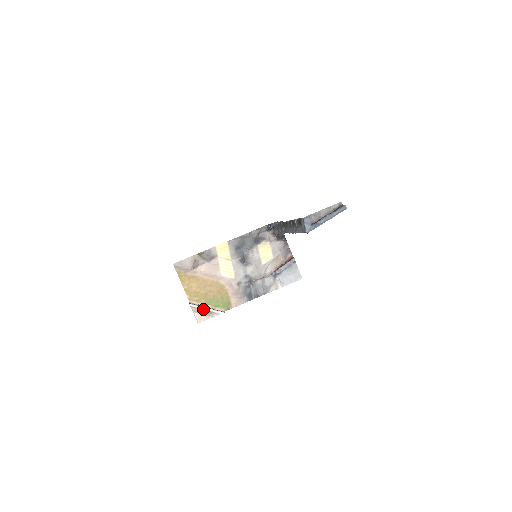
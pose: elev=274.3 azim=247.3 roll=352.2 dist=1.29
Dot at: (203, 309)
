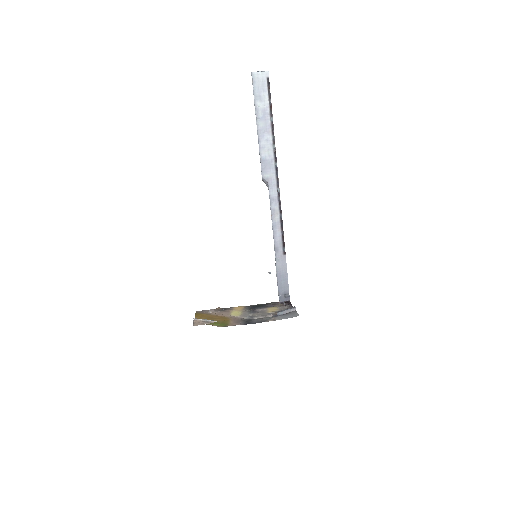
Dot at: (203, 320)
